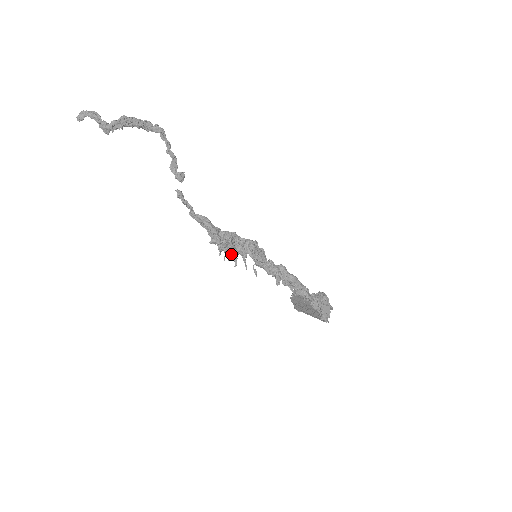
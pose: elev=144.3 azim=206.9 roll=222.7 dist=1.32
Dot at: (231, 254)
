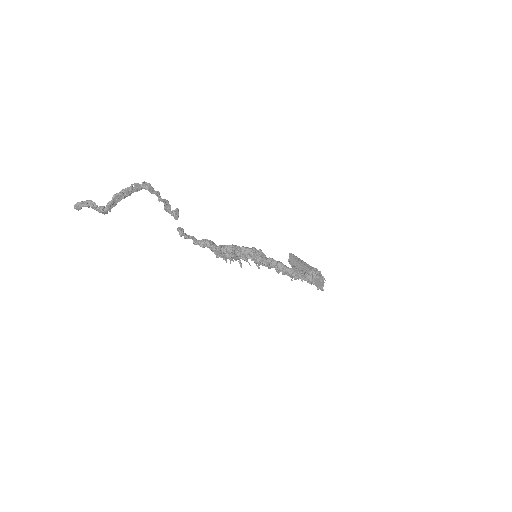
Dot at: (235, 260)
